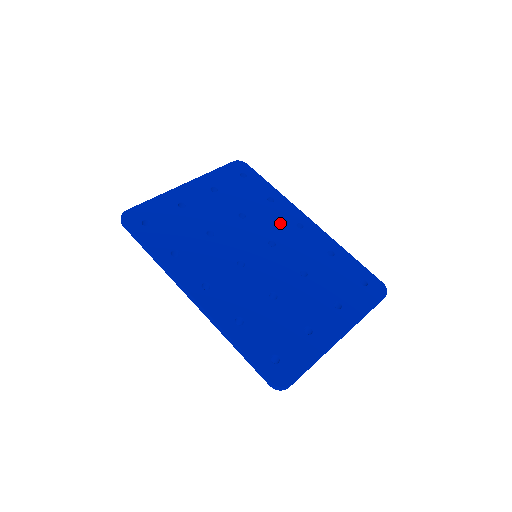
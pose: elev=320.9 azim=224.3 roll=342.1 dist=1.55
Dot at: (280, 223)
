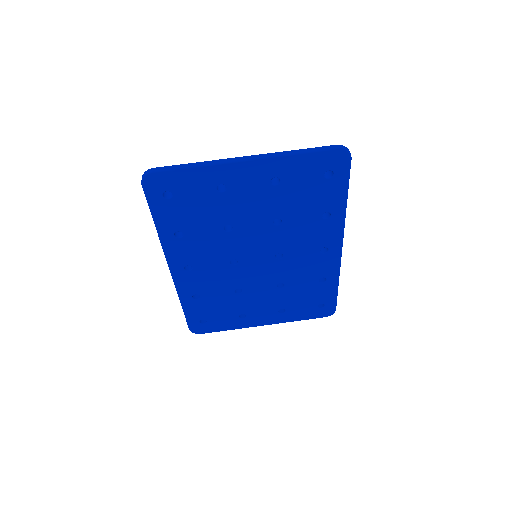
Dot at: (308, 242)
